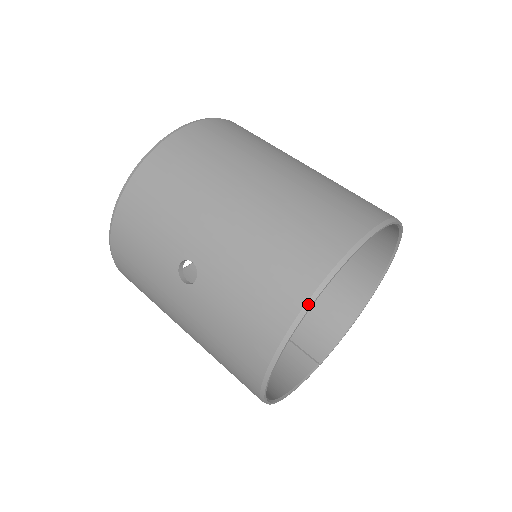
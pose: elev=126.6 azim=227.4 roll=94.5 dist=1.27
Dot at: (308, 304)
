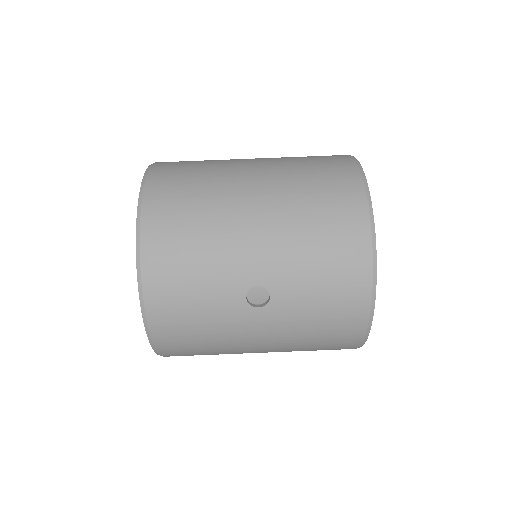
Dot at: (374, 246)
